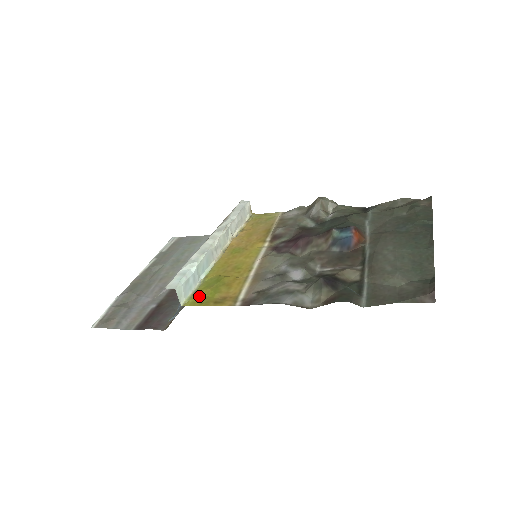
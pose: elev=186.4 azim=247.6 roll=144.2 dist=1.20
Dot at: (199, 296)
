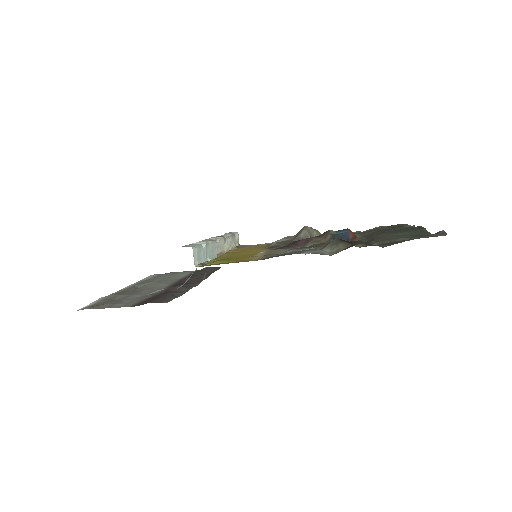
Dot at: (211, 264)
